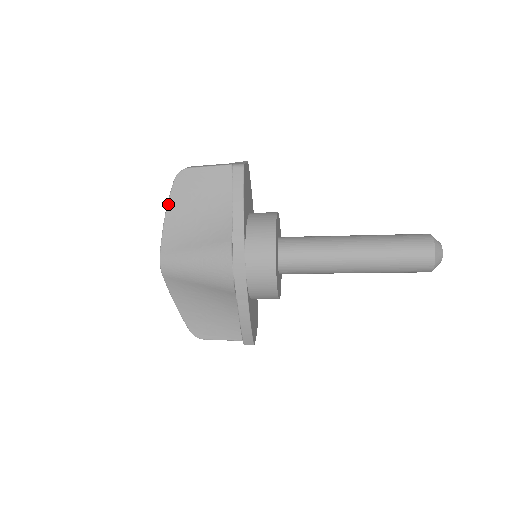
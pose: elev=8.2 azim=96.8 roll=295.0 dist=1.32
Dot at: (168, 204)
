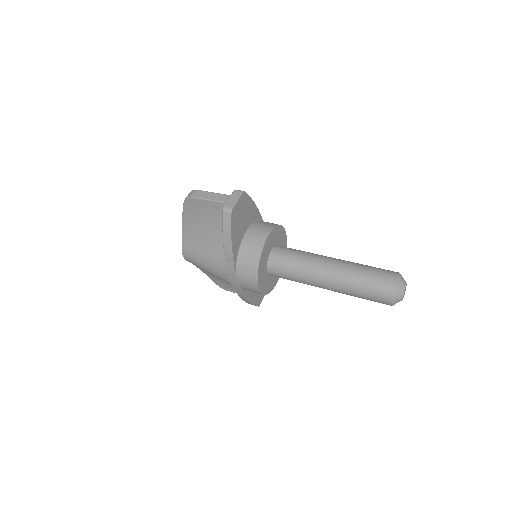
Dot at: (182, 217)
